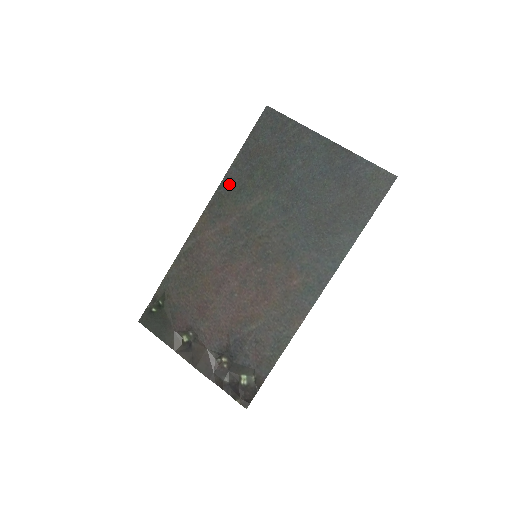
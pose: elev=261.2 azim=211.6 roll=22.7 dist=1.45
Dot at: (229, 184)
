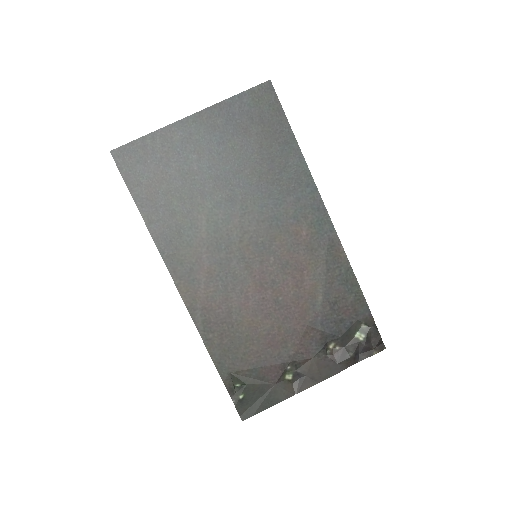
Dot at: (165, 241)
